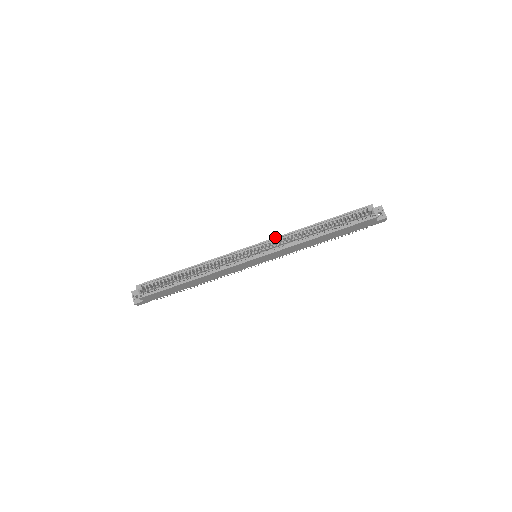
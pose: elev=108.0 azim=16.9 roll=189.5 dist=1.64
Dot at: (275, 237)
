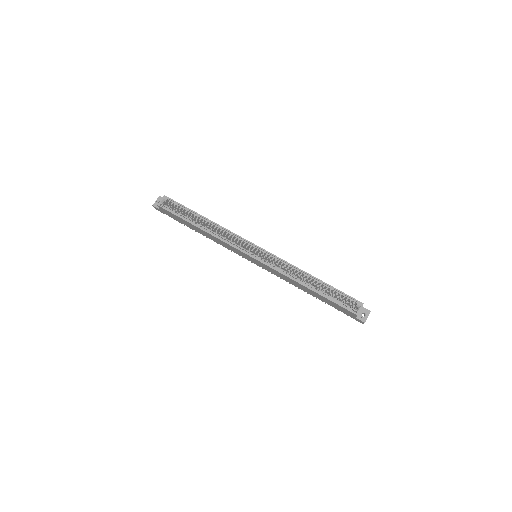
Dot at: occluded
